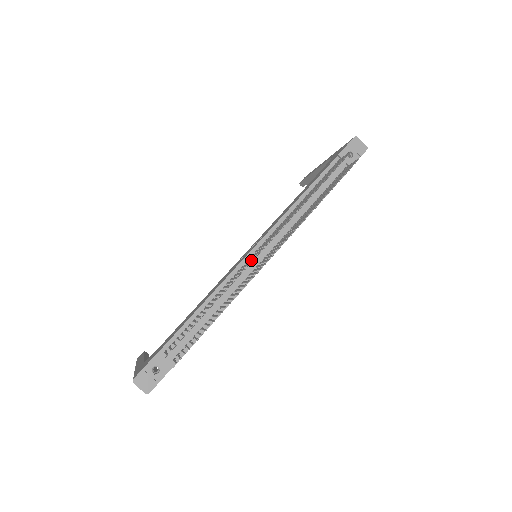
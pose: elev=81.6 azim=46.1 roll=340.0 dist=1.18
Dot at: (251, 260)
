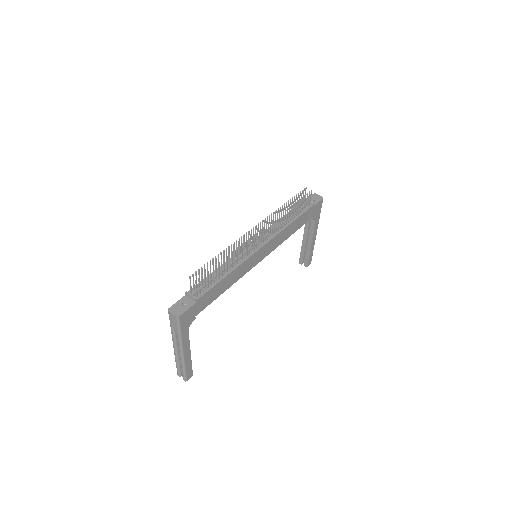
Dot at: (246, 234)
